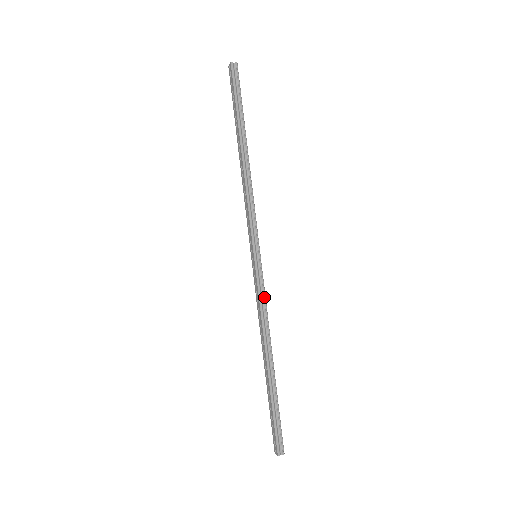
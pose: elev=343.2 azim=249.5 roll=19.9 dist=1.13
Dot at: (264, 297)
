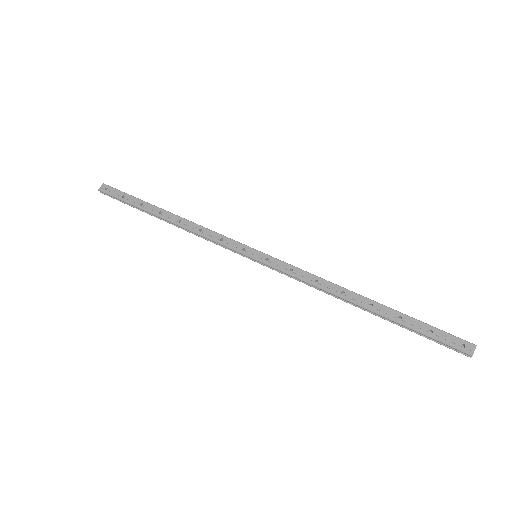
Dot at: (298, 270)
